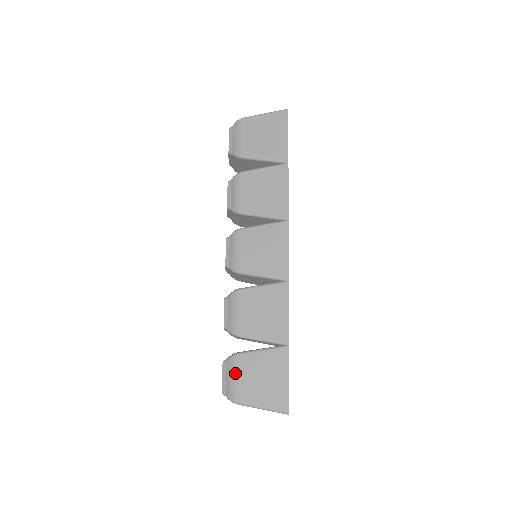
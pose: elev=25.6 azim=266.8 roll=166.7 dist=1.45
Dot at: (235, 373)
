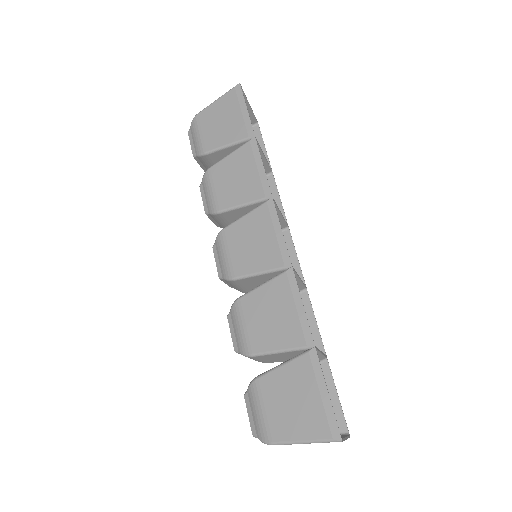
Dot at: (259, 404)
